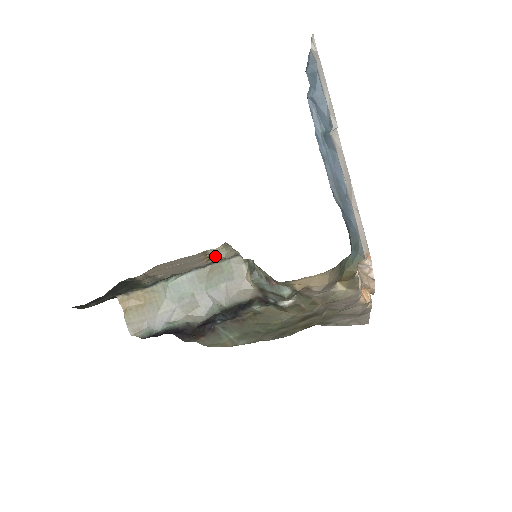
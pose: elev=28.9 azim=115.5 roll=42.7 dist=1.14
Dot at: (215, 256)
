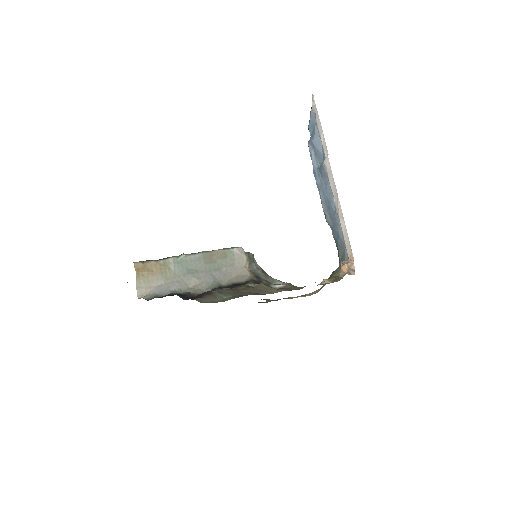
Dot at: occluded
